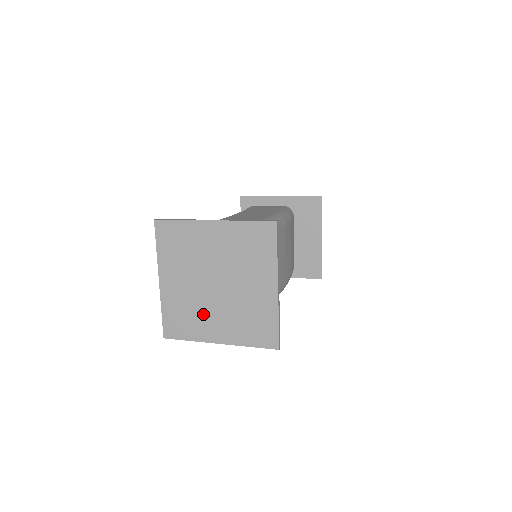
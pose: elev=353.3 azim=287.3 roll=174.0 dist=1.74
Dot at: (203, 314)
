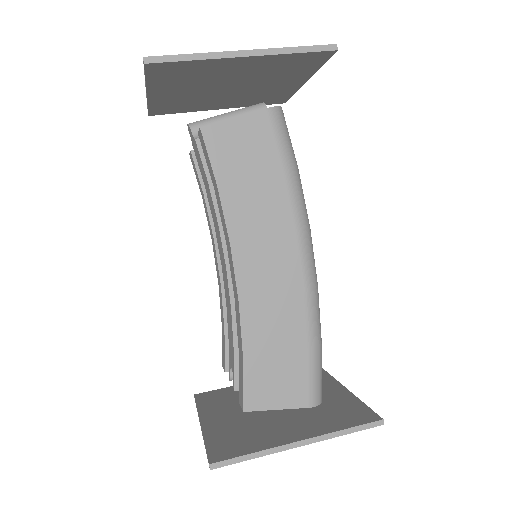
Dot at: occluded
